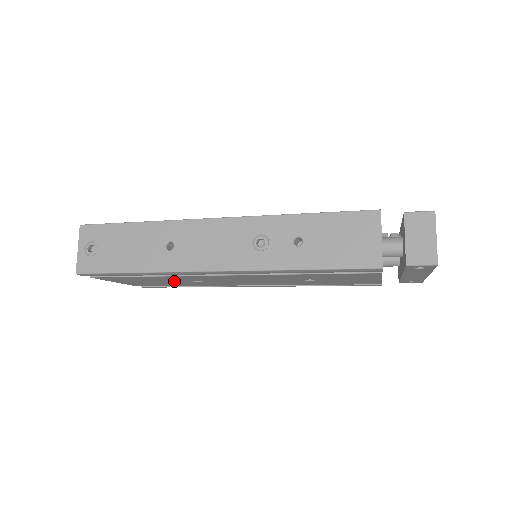
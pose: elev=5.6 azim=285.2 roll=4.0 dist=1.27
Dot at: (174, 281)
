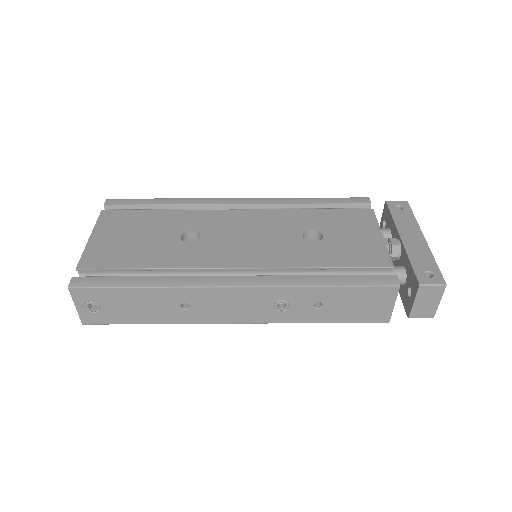
Dot at: occluded
